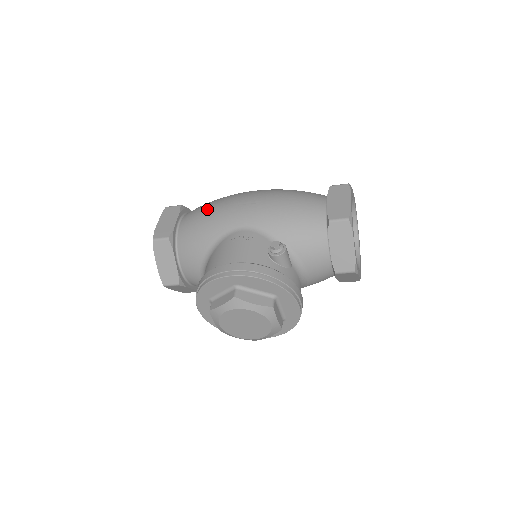
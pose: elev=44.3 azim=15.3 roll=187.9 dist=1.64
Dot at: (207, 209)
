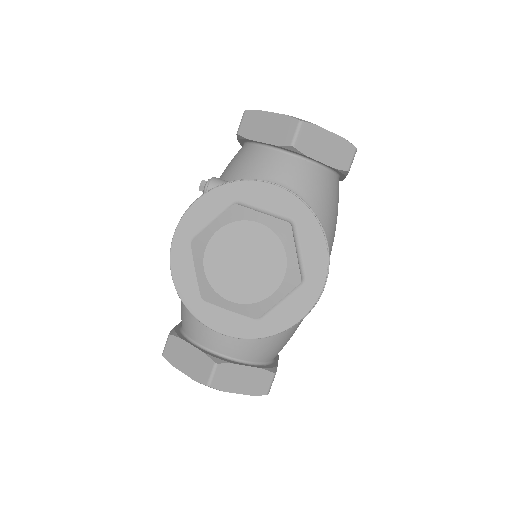
Dot at: occluded
